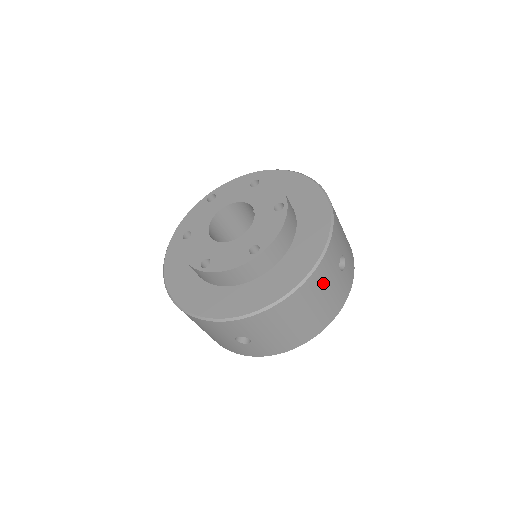
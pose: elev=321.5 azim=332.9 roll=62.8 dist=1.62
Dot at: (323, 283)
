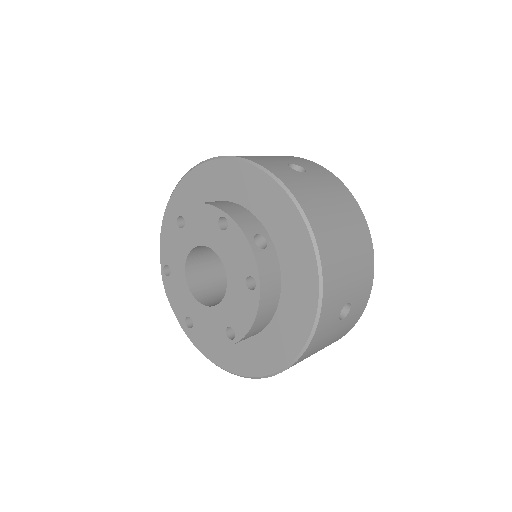
Dot at: (317, 348)
